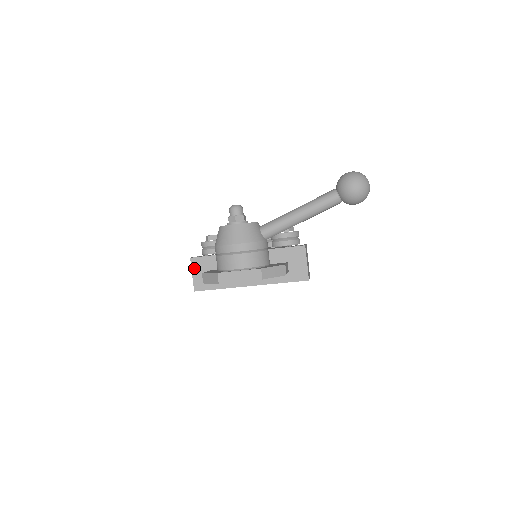
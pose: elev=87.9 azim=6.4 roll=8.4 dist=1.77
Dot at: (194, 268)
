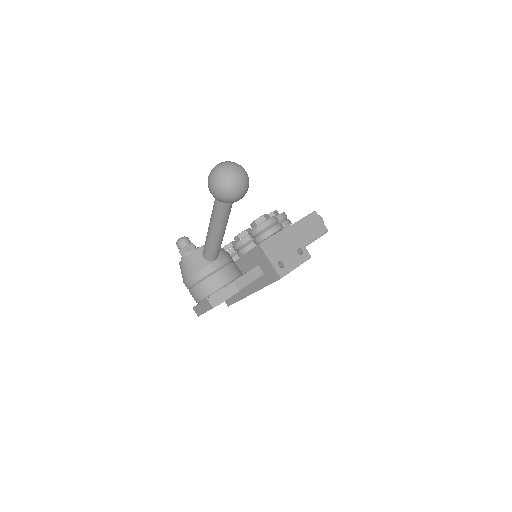
Dot at: occluded
